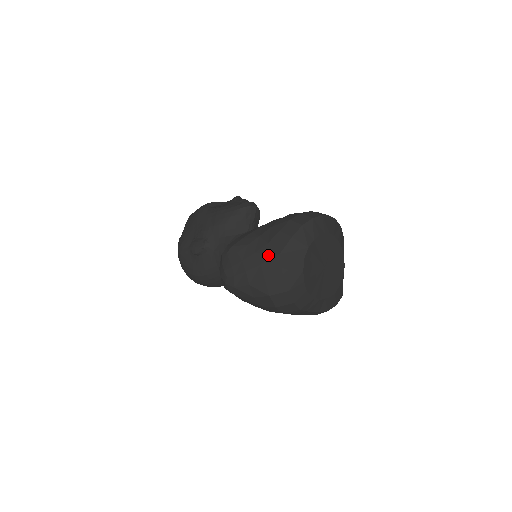
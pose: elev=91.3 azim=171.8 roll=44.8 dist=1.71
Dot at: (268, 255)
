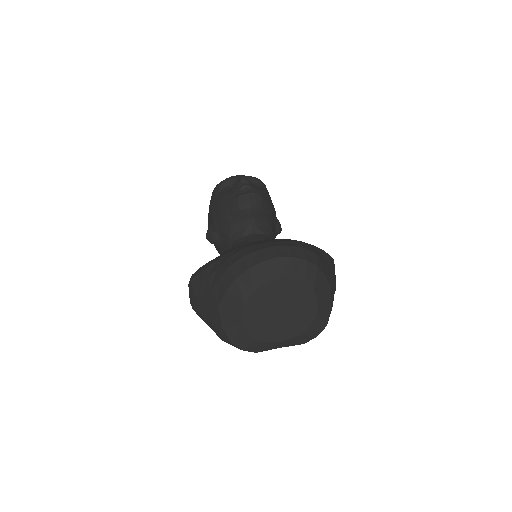
Dot at: (211, 303)
